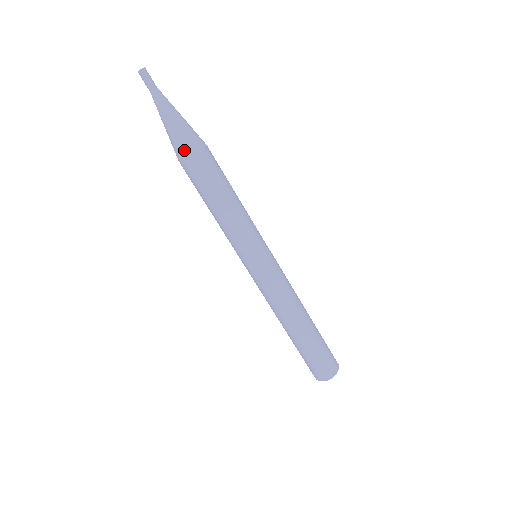
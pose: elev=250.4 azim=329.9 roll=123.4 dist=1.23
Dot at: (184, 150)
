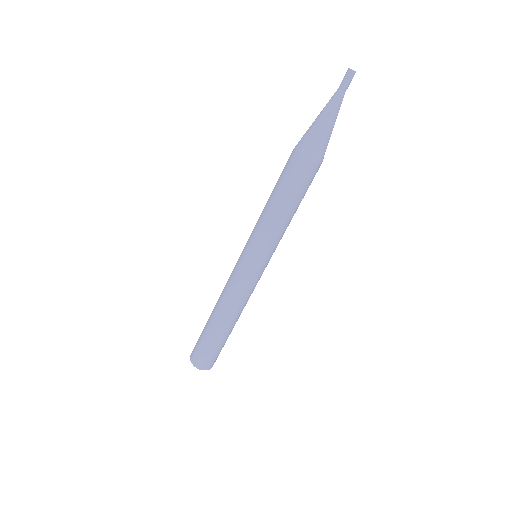
Dot at: (316, 155)
